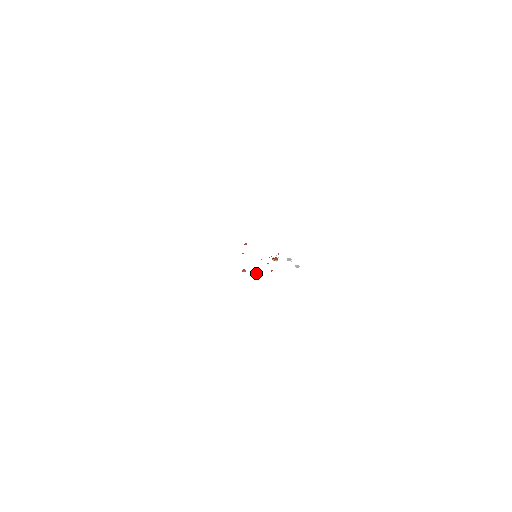
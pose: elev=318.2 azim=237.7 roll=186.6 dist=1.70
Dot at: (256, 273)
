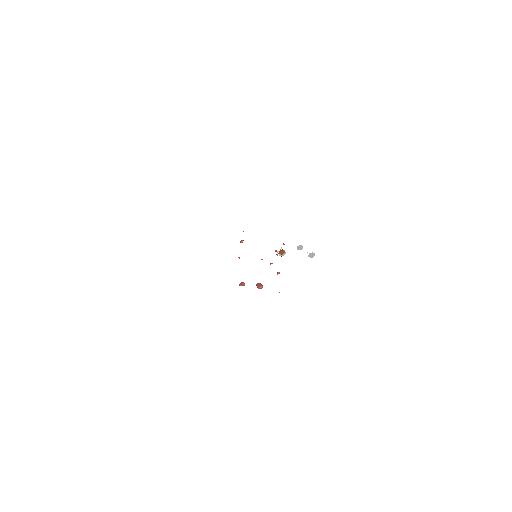
Dot at: (257, 284)
